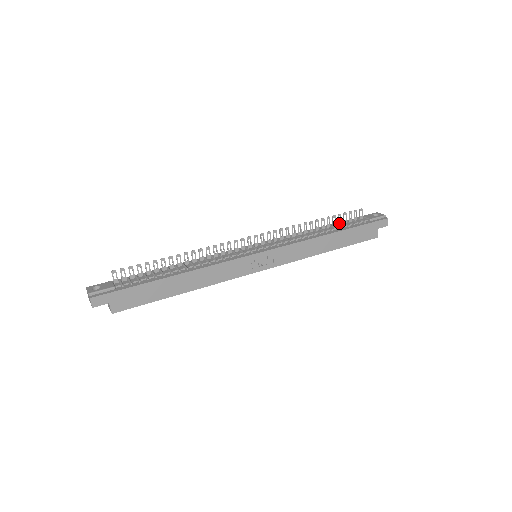
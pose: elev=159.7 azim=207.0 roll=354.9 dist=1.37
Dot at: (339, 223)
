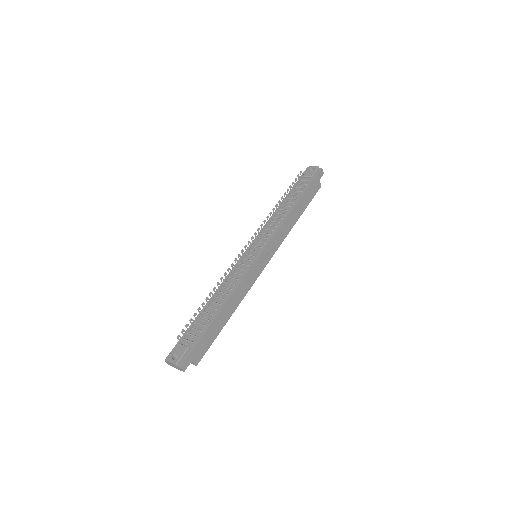
Dot at: (292, 192)
